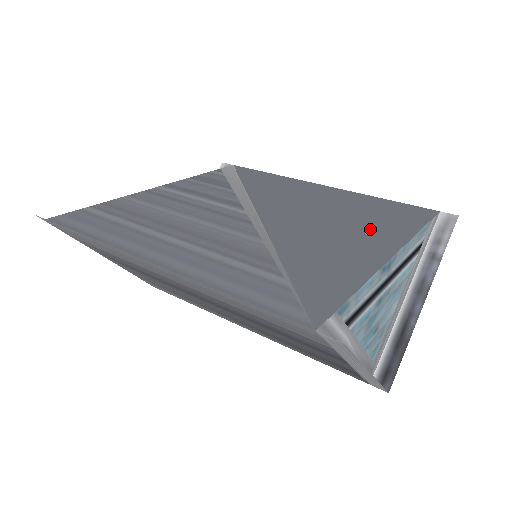
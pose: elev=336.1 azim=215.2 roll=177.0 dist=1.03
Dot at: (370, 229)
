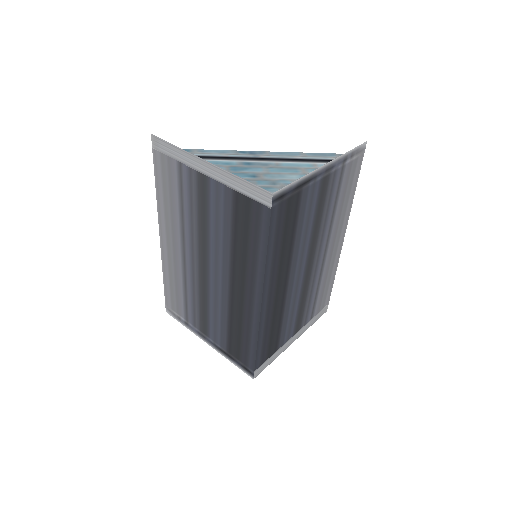
Dot at: occluded
